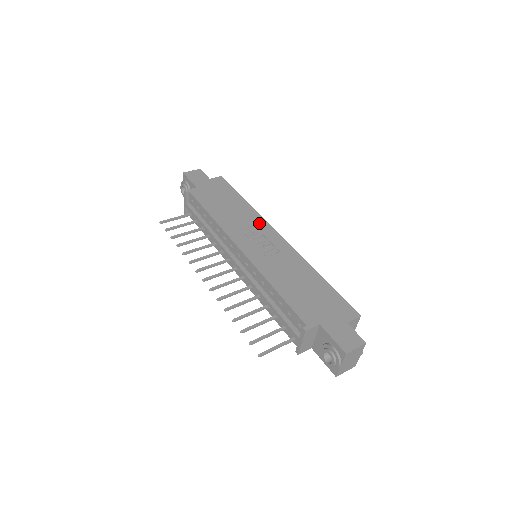
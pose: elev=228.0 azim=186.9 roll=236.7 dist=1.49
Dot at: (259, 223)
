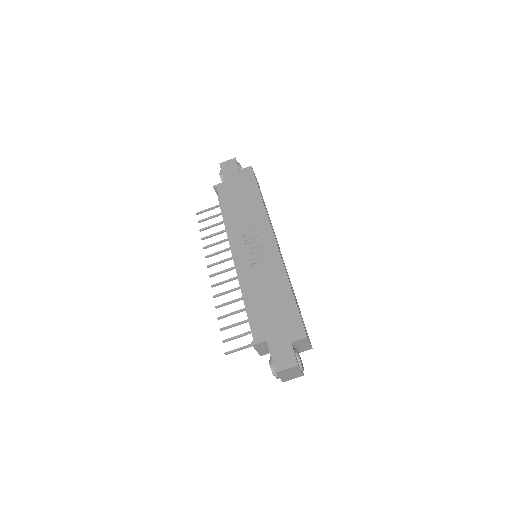
Dot at: (262, 225)
